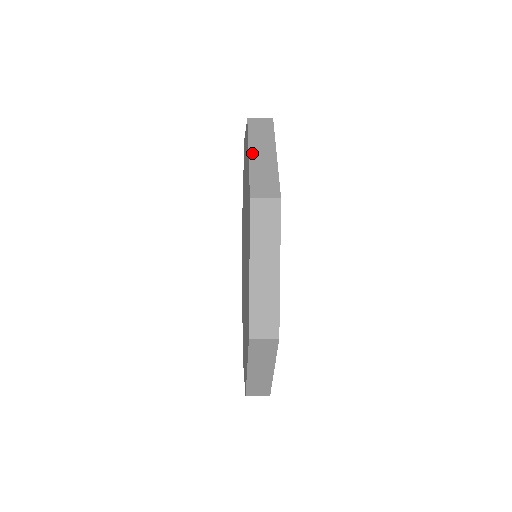
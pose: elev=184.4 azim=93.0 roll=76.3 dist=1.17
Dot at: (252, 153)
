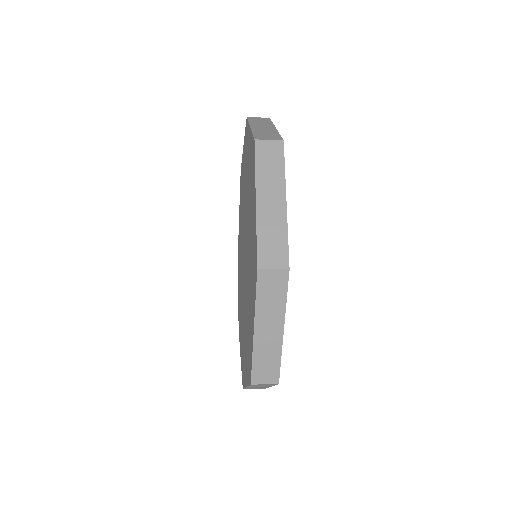
Dot at: (253, 126)
